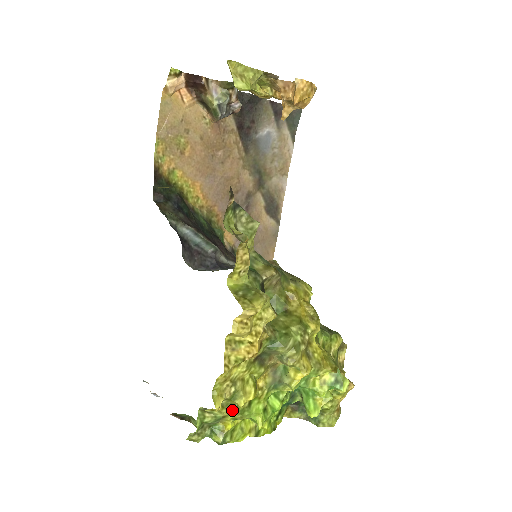
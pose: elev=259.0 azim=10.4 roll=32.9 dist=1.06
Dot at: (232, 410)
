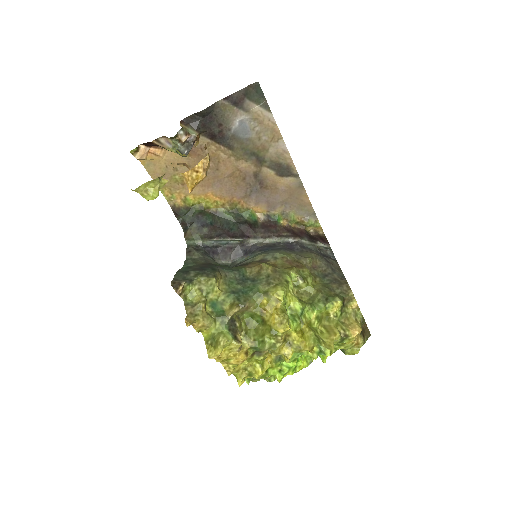
Dot at: occluded
